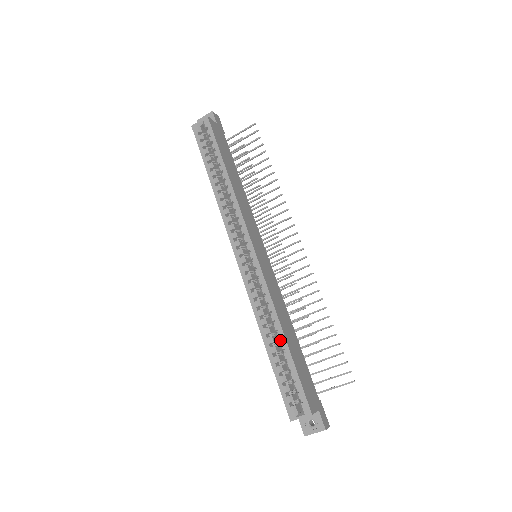
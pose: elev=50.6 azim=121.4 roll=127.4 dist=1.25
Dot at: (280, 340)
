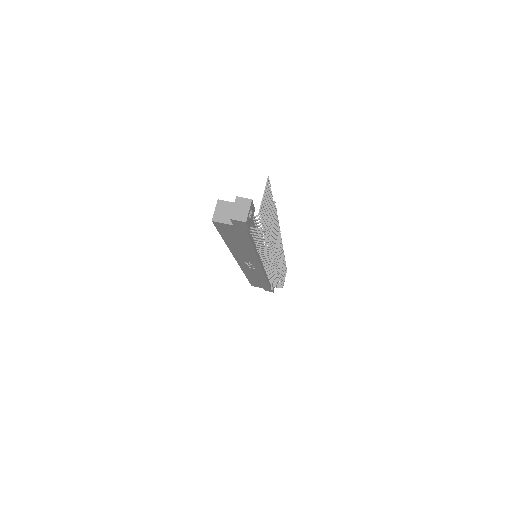
Dot at: occluded
